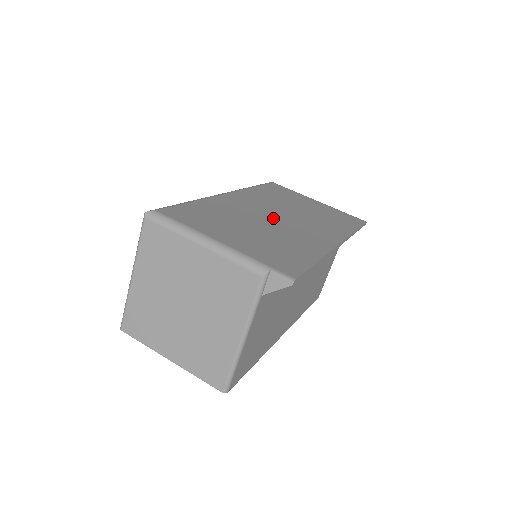
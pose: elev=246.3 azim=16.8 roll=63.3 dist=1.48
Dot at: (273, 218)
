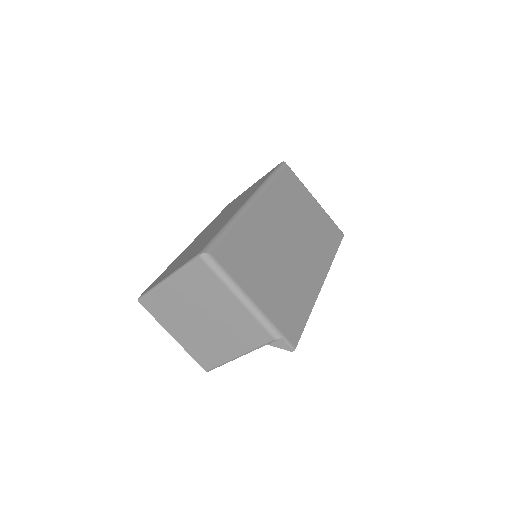
Dot at: (285, 246)
